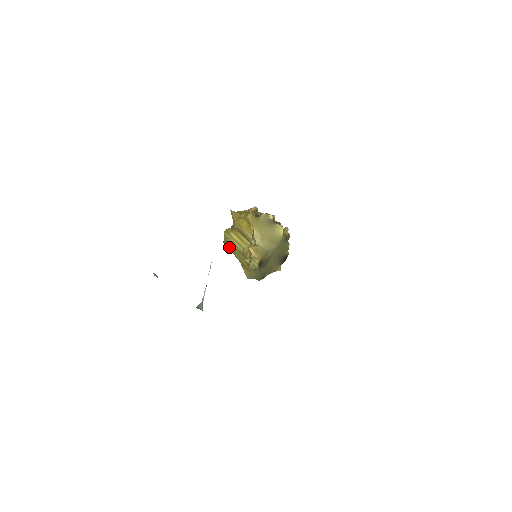
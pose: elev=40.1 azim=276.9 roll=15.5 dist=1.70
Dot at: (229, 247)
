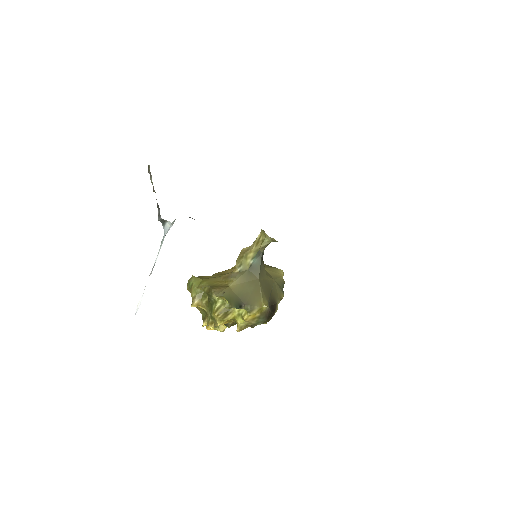
Dot at: (196, 282)
